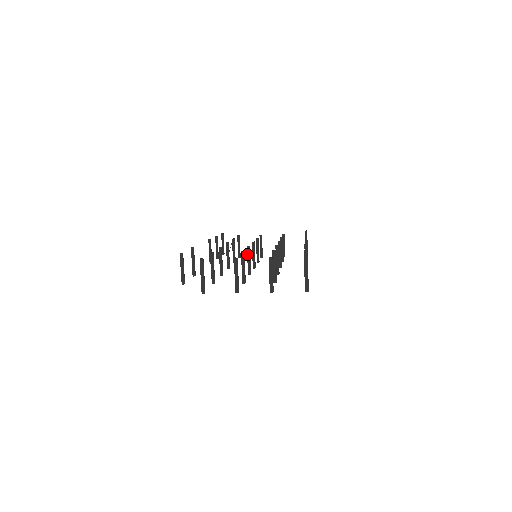
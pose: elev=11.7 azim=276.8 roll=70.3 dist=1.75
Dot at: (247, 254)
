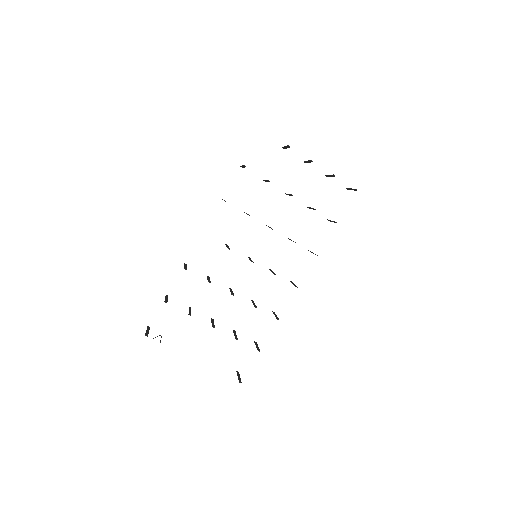
Dot at: occluded
